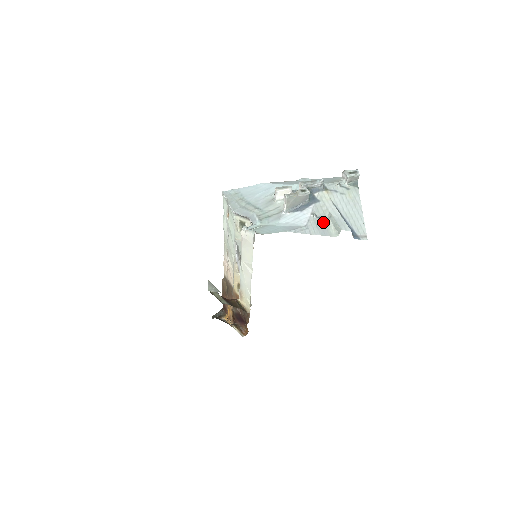
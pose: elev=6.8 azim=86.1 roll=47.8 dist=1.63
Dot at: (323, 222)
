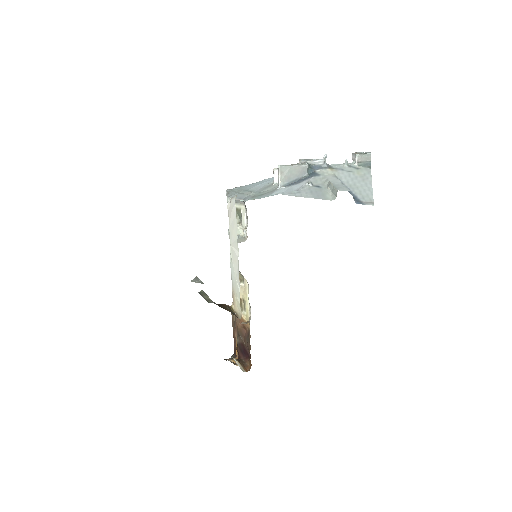
Dot at: (320, 189)
